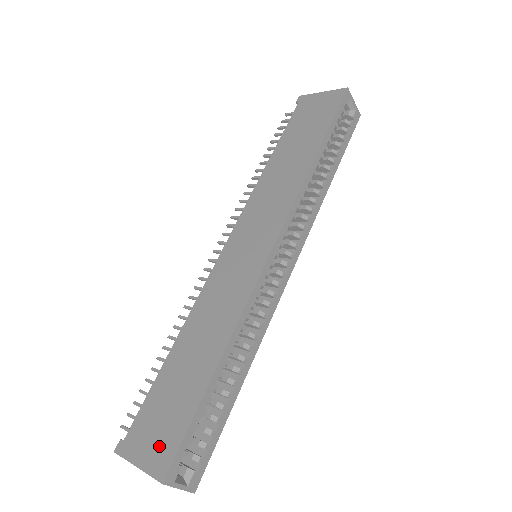
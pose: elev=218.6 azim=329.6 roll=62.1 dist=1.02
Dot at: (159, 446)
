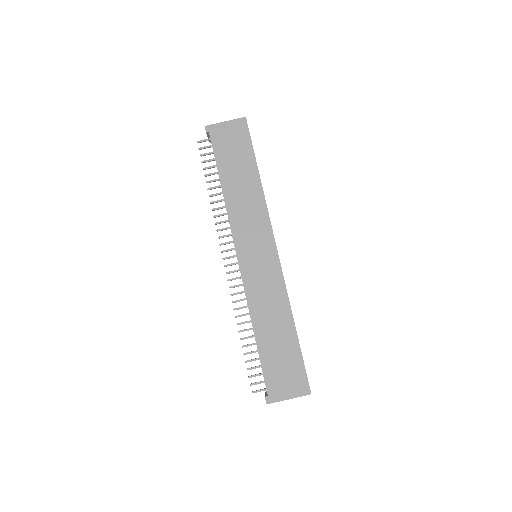
Dot at: (294, 382)
